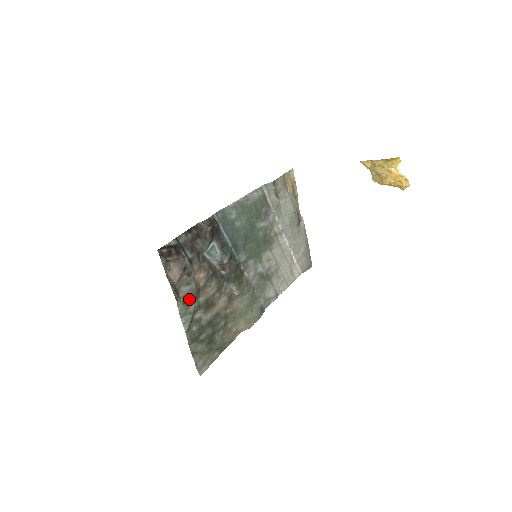
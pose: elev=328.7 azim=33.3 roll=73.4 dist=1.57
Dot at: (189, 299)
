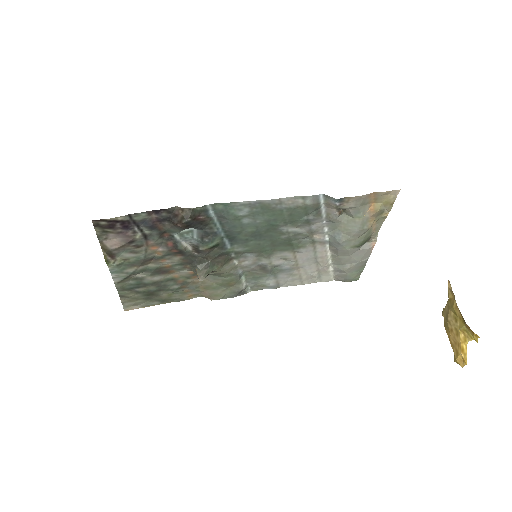
Dot at: (131, 263)
